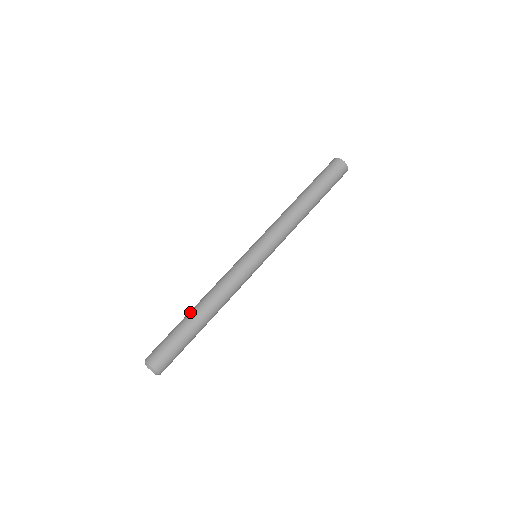
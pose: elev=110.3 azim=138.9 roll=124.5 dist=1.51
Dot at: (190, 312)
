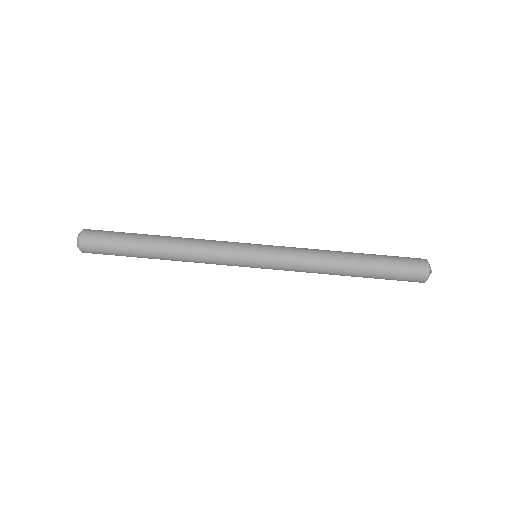
Dot at: (151, 243)
